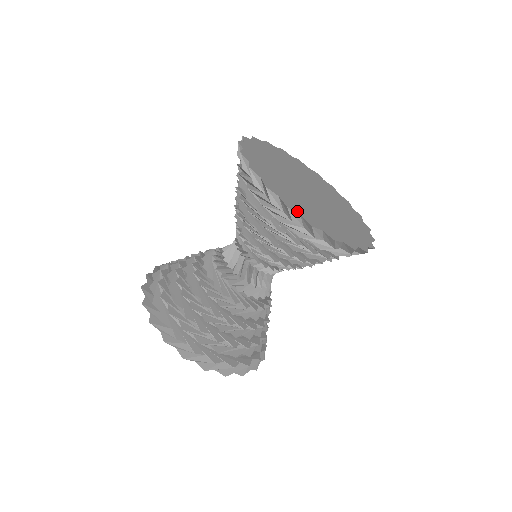
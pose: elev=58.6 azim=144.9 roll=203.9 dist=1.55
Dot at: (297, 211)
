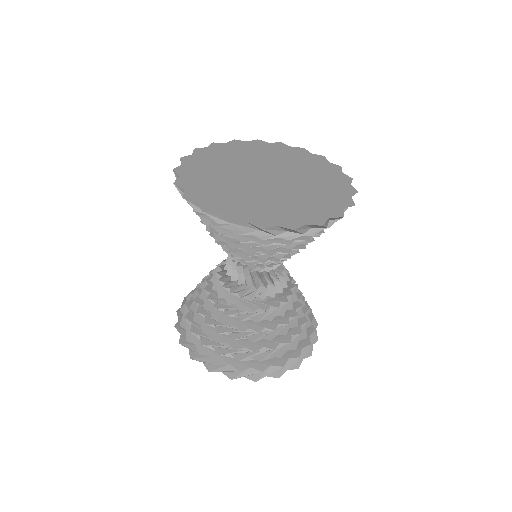
Dot at: (324, 218)
